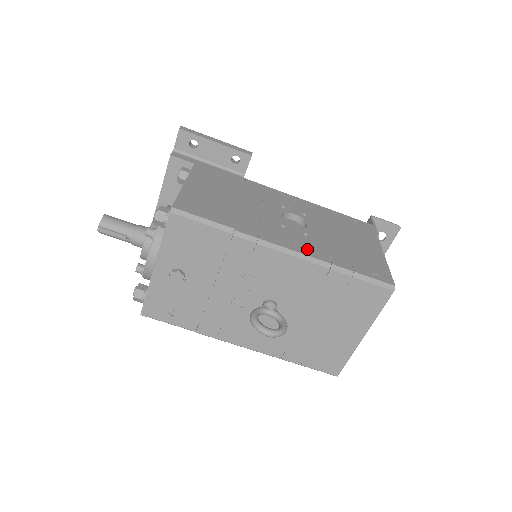
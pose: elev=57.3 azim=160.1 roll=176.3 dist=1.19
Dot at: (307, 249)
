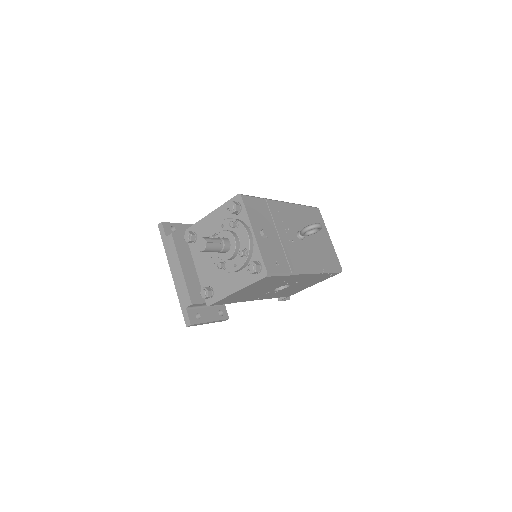
Dot at: occluded
